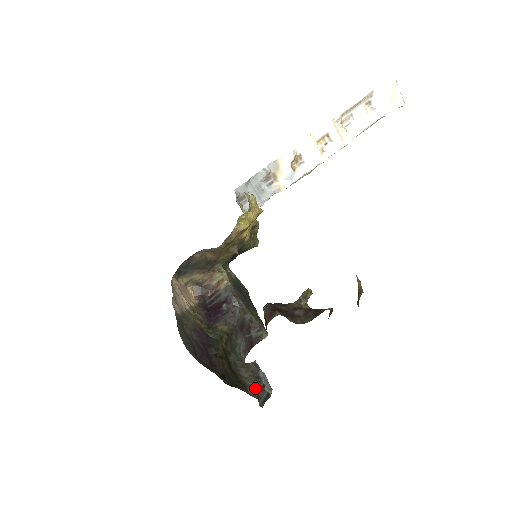
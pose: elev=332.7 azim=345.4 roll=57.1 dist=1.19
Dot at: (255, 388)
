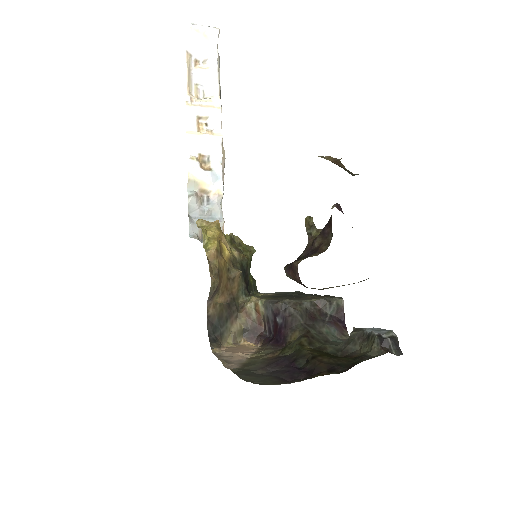
Dot at: (374, 347)
